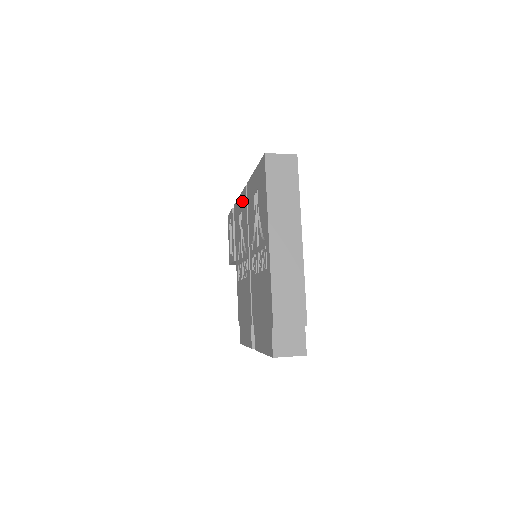
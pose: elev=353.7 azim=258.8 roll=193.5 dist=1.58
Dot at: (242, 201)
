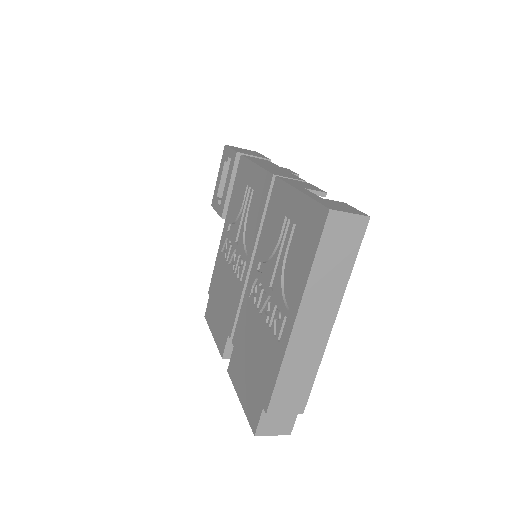
Dot at: (259, 181)
